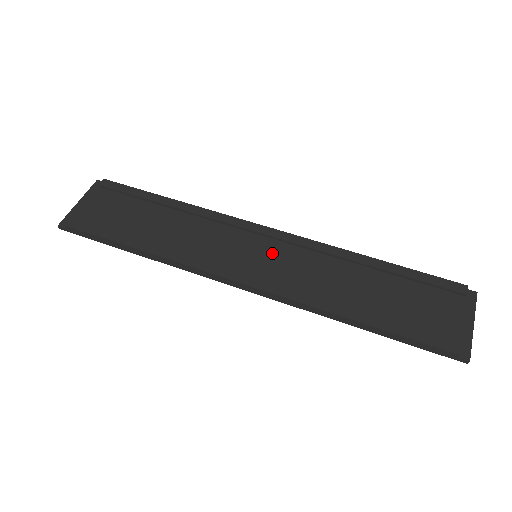
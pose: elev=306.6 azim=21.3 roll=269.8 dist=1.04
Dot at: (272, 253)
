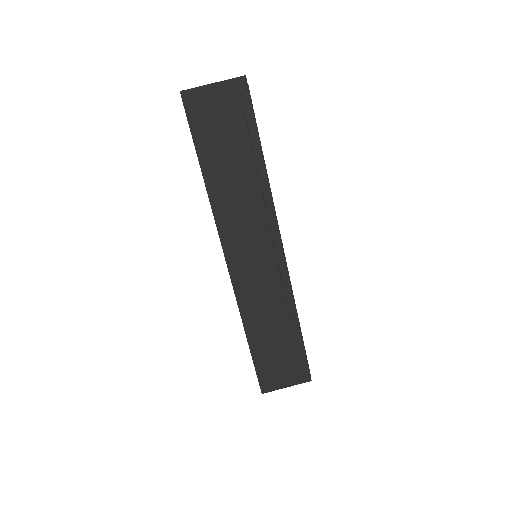
Dot at: (263, 267)
